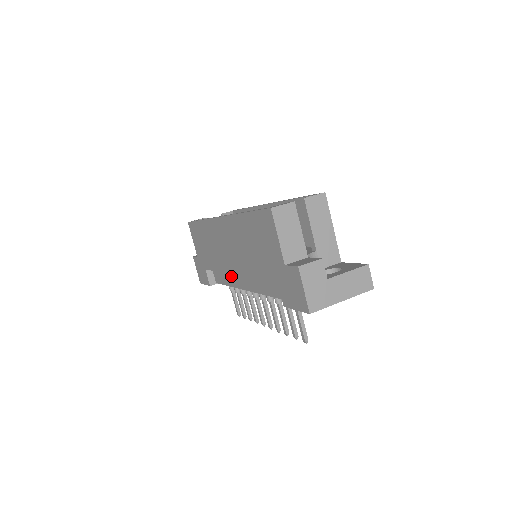
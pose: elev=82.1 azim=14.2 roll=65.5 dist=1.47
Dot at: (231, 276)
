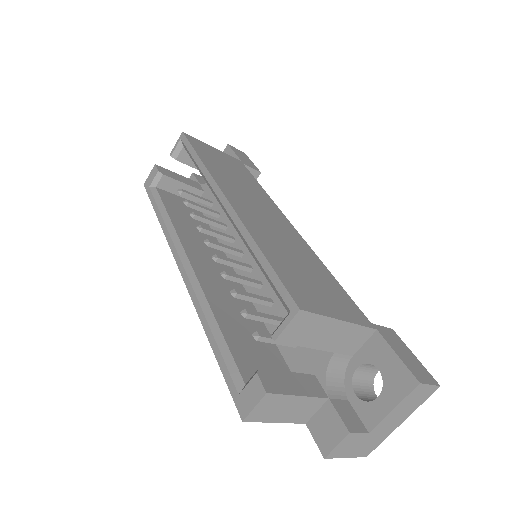
Dot at: occluded
